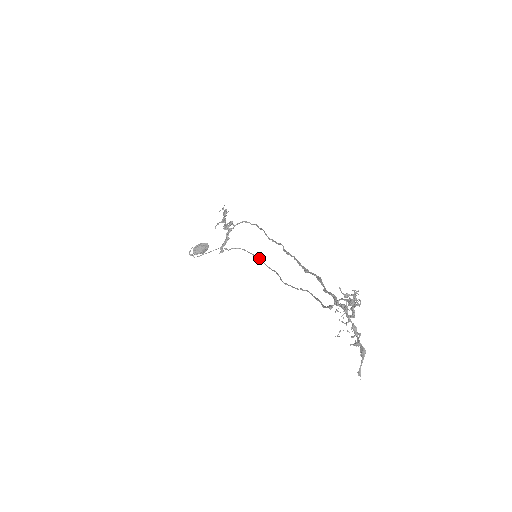
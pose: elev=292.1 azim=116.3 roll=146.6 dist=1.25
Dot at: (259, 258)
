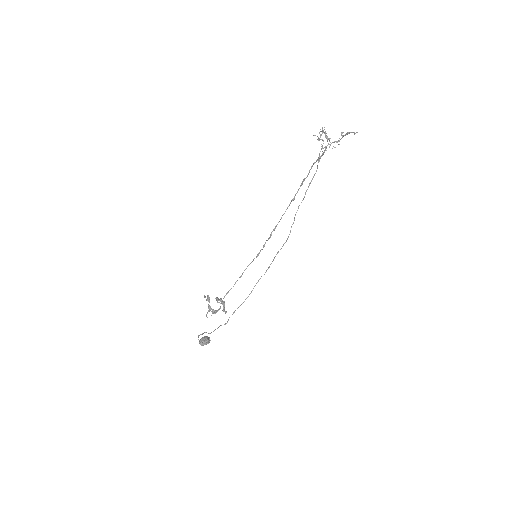
Dot at: (257, 282)
